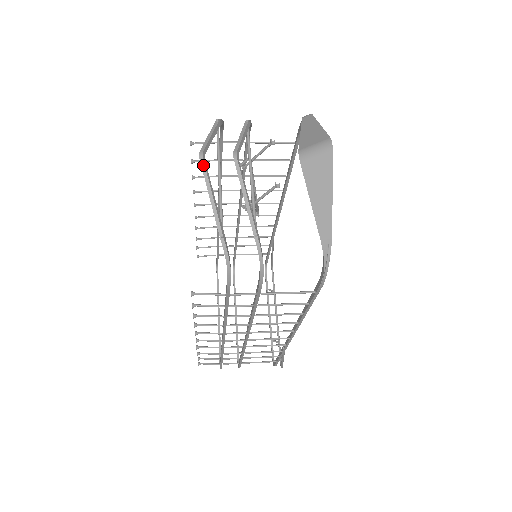
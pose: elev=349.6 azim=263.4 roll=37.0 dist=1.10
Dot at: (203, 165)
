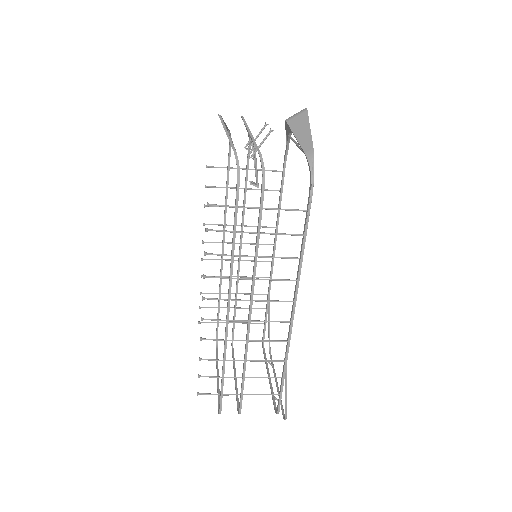
Dot at: (221, 118)
